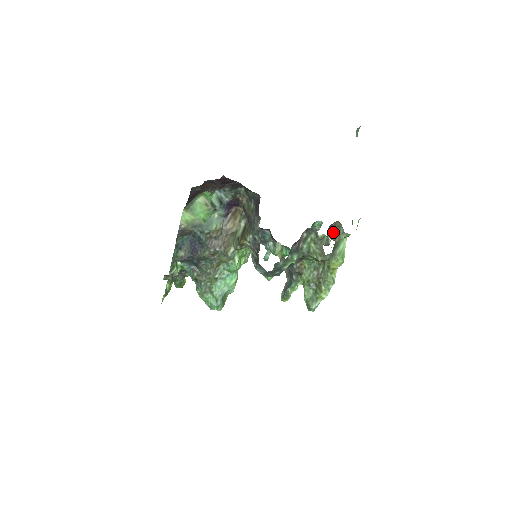
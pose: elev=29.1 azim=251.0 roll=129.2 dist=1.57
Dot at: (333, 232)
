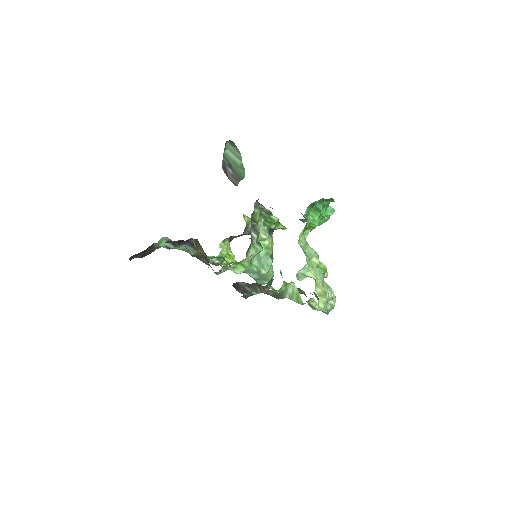
Dot at: (261, 287)
